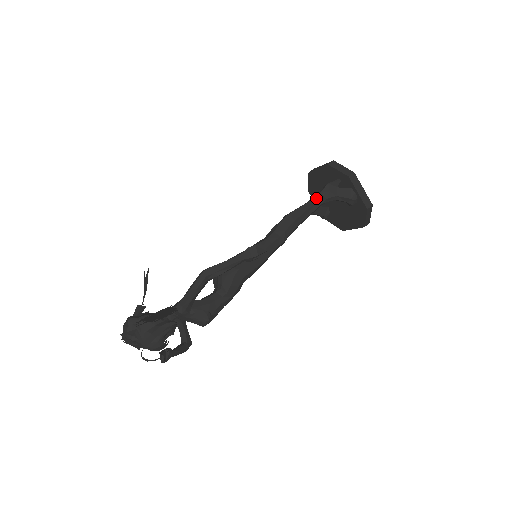
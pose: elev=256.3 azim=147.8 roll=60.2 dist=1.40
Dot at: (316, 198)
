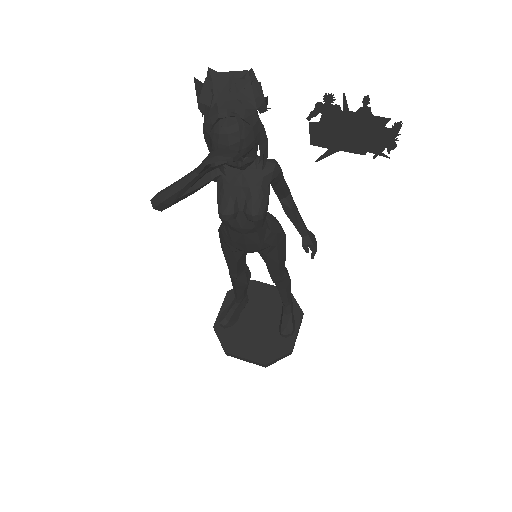
Dot at: occluded
